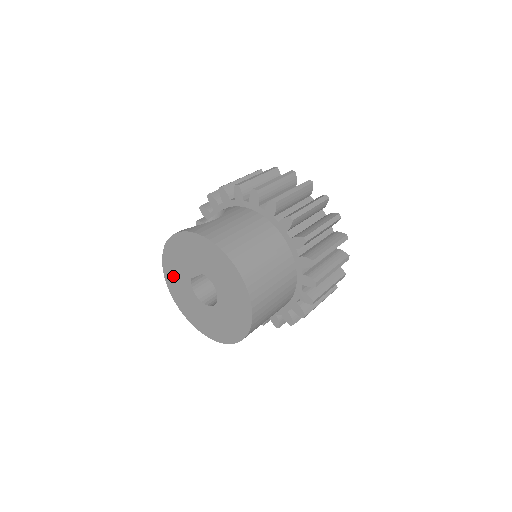
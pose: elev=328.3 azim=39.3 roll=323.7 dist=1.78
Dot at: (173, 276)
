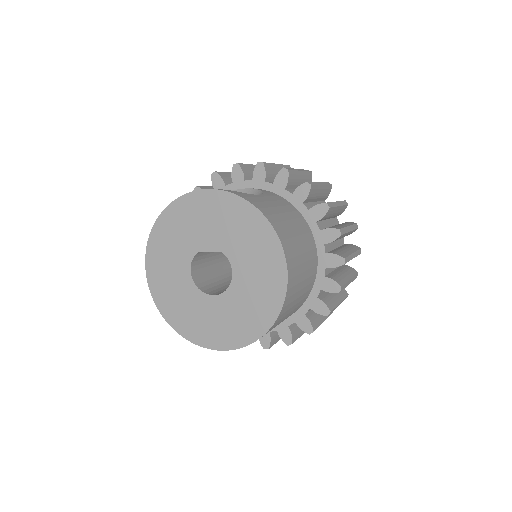
Dot at: (167, 239)
